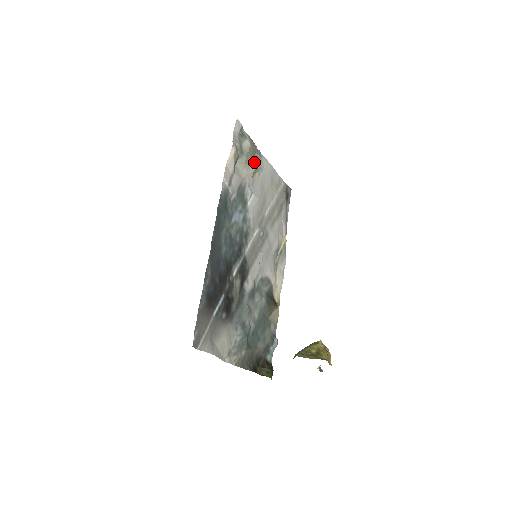
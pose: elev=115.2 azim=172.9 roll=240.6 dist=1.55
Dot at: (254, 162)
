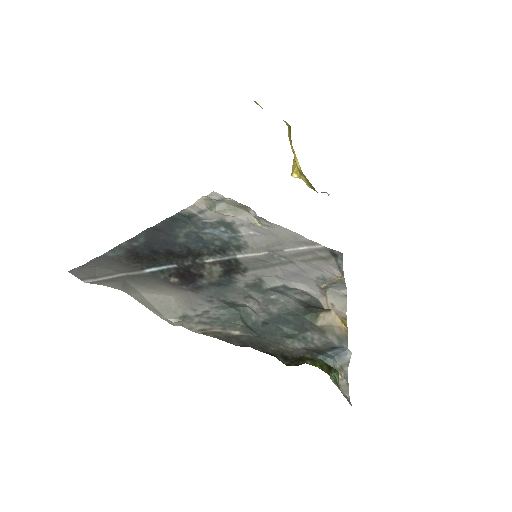
Dot at: (245, 211)
